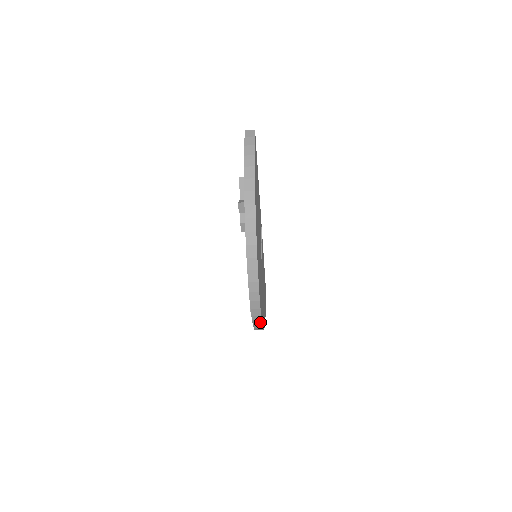
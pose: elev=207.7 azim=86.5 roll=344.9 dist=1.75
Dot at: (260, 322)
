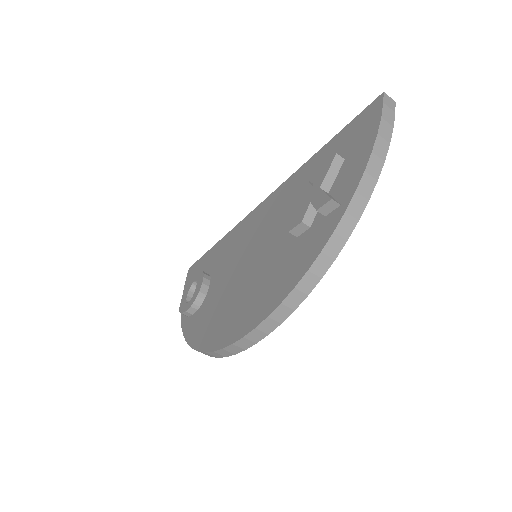
Dot at: (221, 356)
